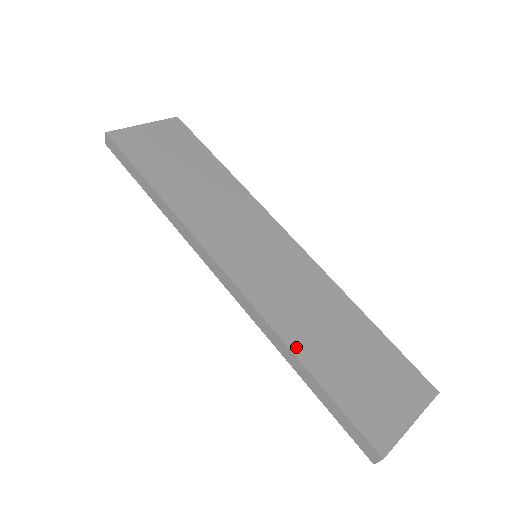
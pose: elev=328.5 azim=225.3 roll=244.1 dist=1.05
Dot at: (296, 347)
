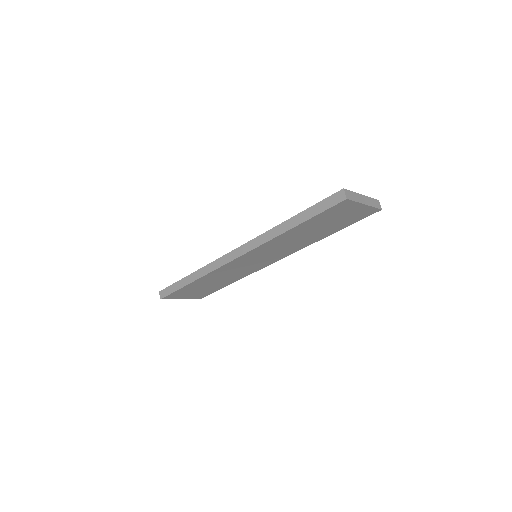
Dot at: occluded
